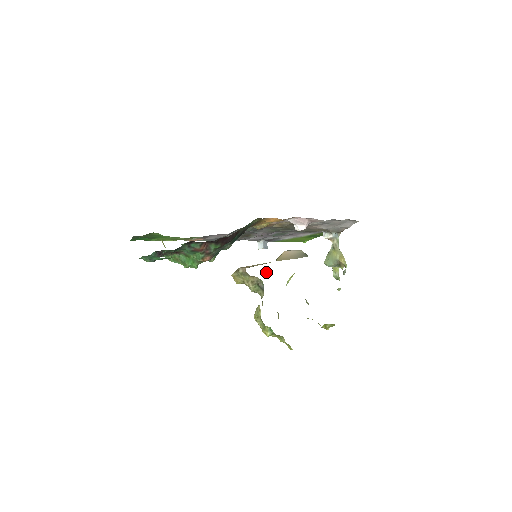
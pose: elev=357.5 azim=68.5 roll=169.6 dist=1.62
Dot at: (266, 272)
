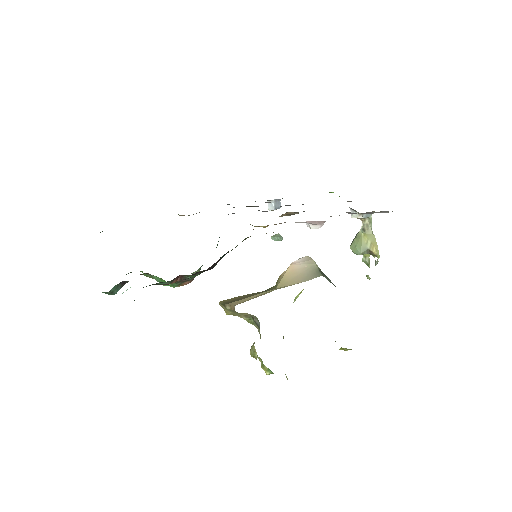
Dot at: (279, 239)
